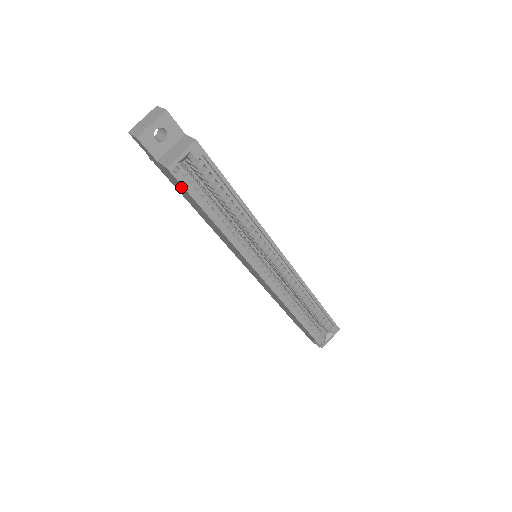
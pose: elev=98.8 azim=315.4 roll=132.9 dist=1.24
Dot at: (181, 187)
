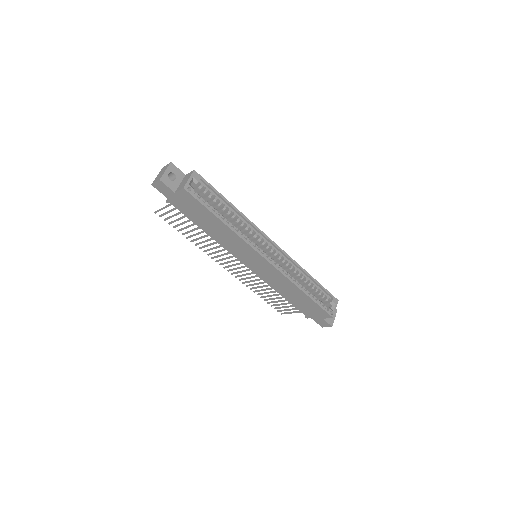
Dot at: (194, 204)
